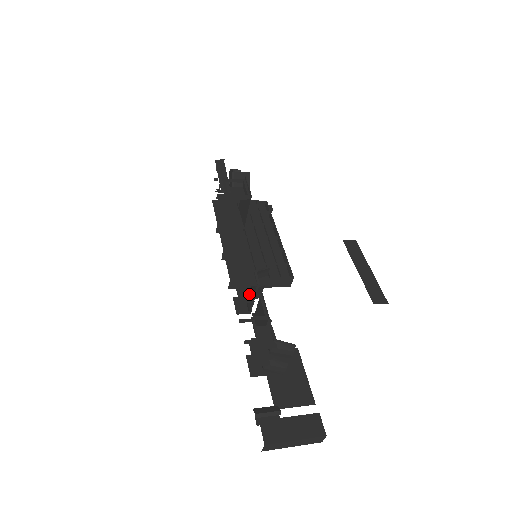
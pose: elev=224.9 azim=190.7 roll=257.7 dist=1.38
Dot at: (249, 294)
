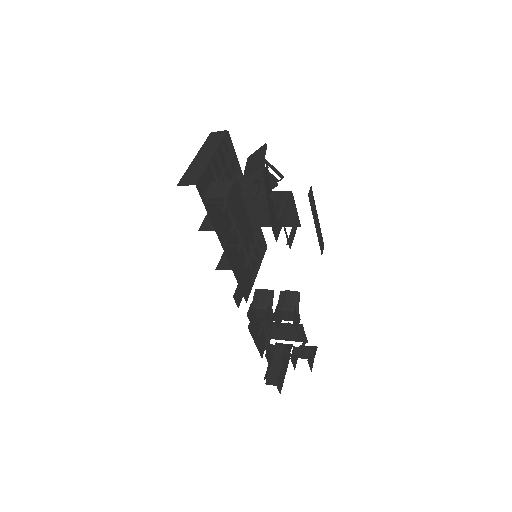
Dot at: (280, 321)
